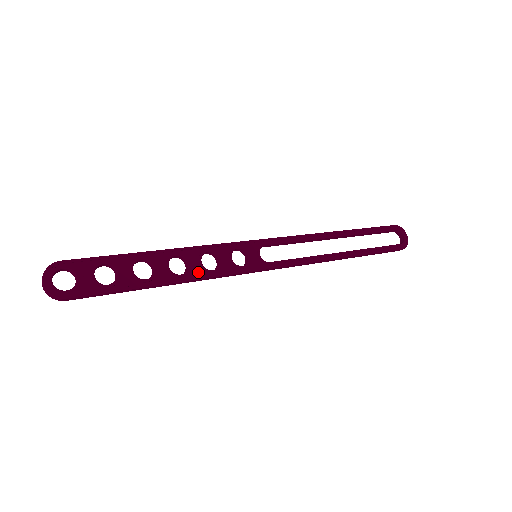
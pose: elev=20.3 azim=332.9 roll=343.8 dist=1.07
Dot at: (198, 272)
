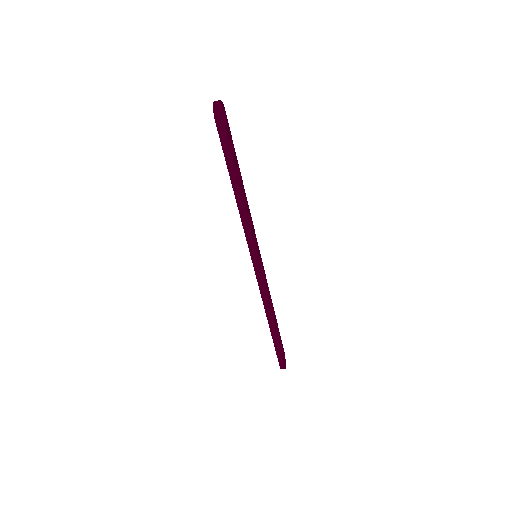
Dot at: (247, 215)
